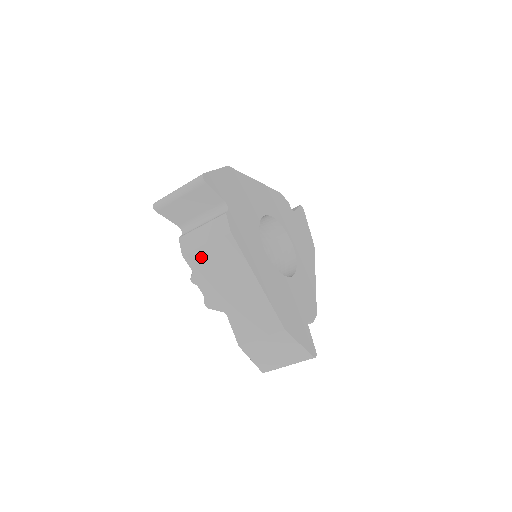
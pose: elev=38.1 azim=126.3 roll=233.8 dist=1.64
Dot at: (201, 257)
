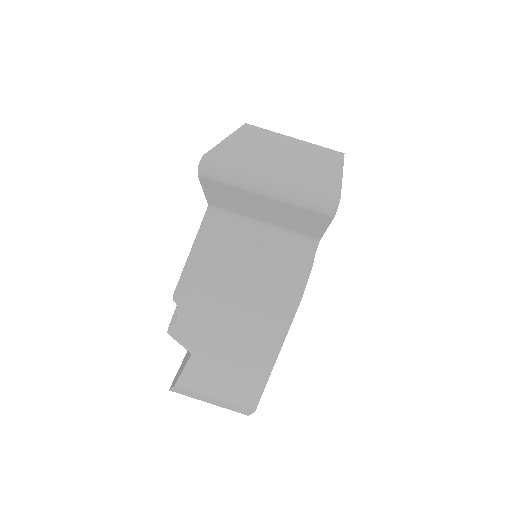
Dot at: occluded
